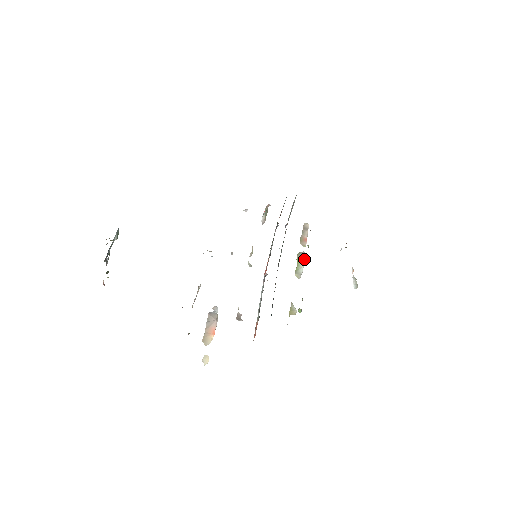
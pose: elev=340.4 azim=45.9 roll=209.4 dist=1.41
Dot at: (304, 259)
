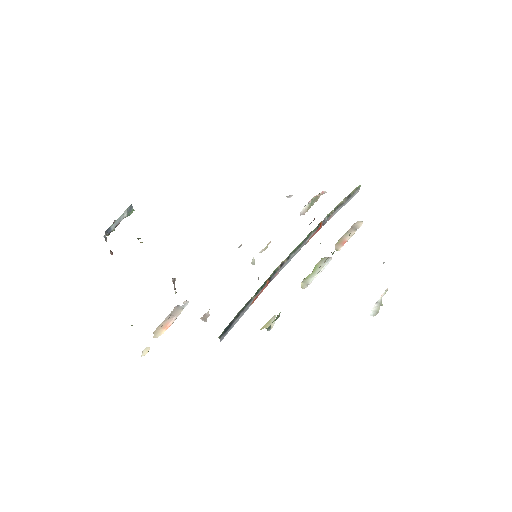
Dot at: (323, 267)
